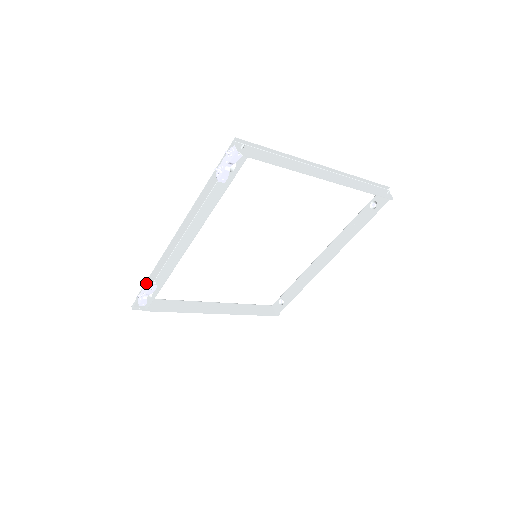
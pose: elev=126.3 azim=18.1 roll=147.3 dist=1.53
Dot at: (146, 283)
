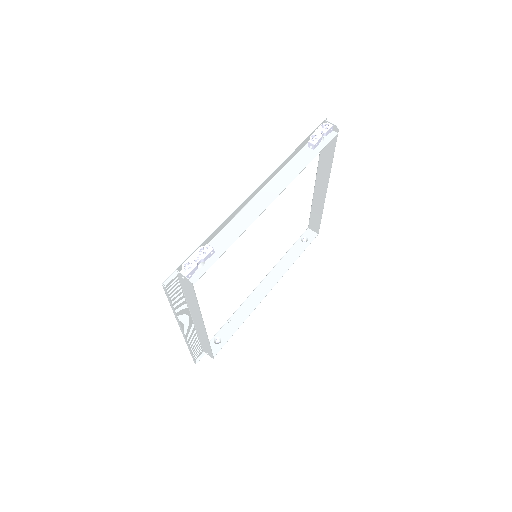
Dot at: (199, 247)
